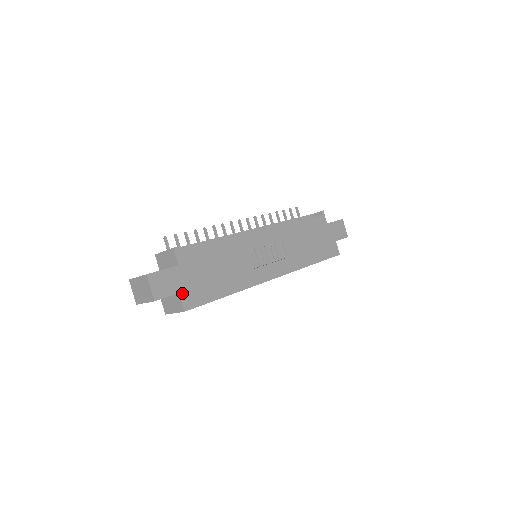
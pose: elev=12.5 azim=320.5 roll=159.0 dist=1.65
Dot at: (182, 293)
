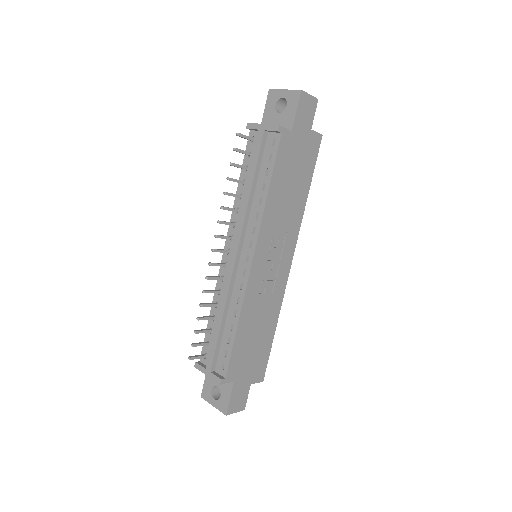
Dot at: (252, 381)
